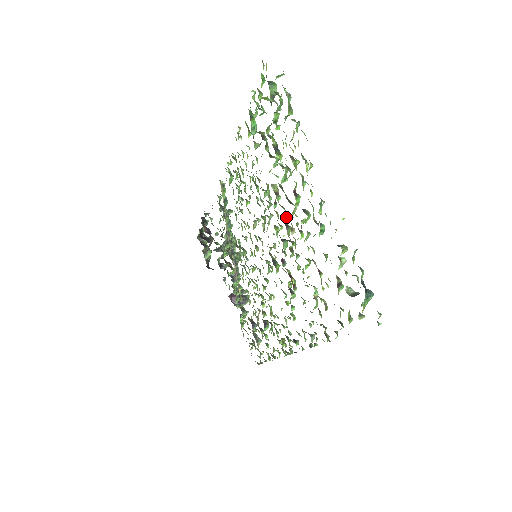
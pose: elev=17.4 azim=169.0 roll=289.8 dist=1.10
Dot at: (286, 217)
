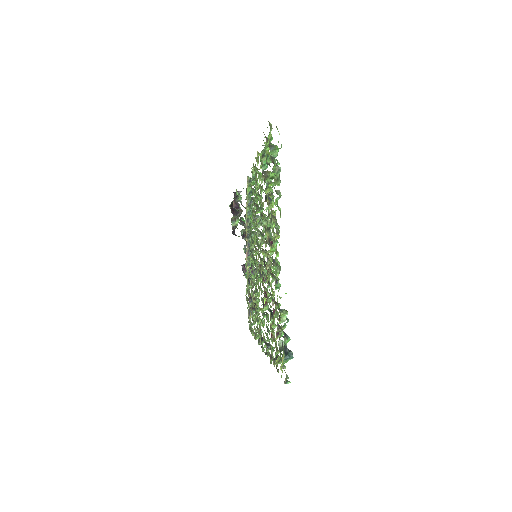
Dot at: (268, 252)
